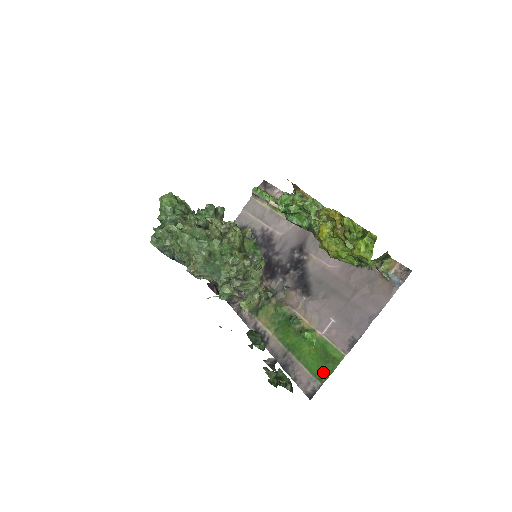
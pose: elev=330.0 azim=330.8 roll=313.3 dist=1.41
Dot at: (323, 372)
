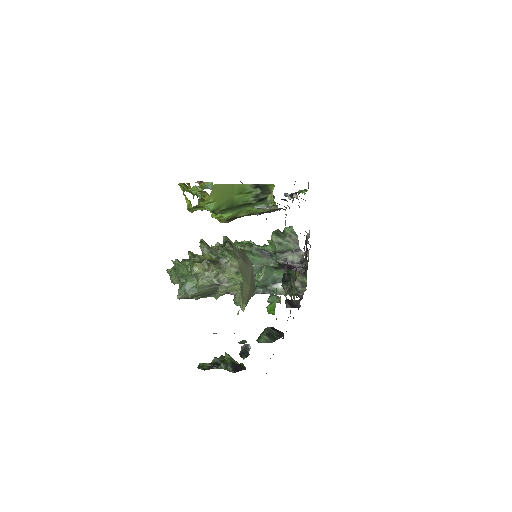
Dot at: occluded
